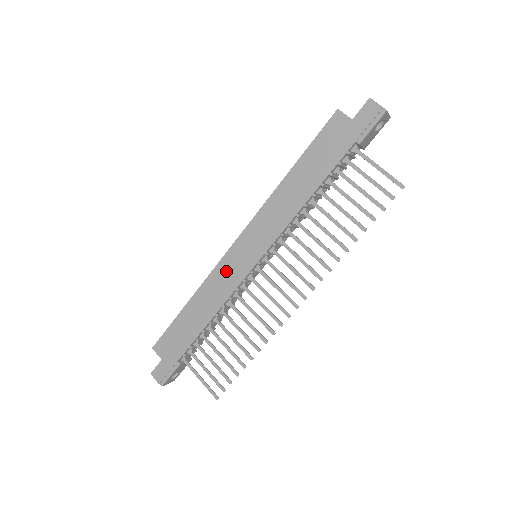
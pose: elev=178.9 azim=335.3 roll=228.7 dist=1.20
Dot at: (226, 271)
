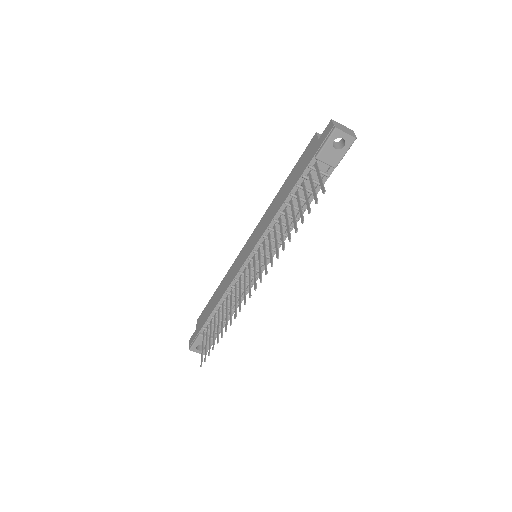
Dot at: (236, 264)
